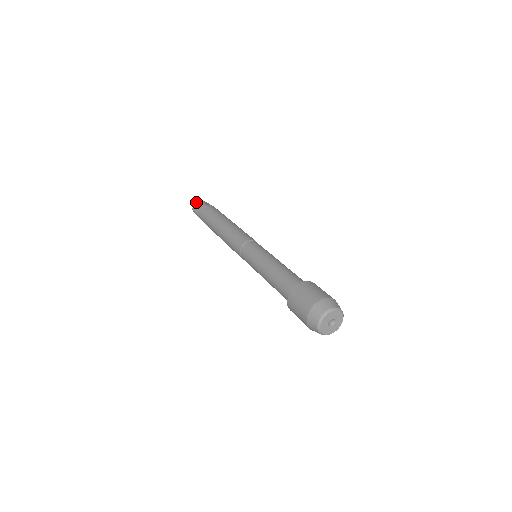
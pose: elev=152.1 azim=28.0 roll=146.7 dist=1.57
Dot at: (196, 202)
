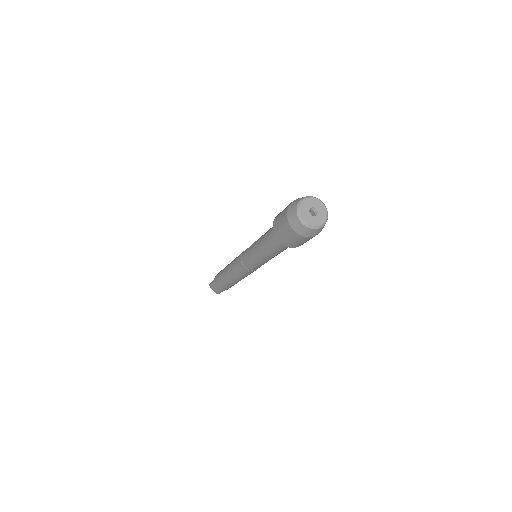
Dot at: occluded
